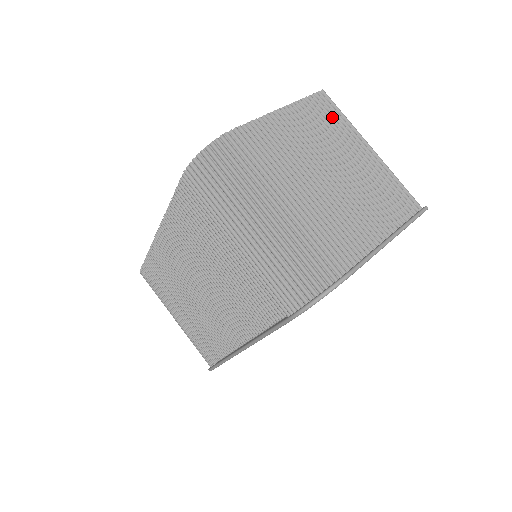
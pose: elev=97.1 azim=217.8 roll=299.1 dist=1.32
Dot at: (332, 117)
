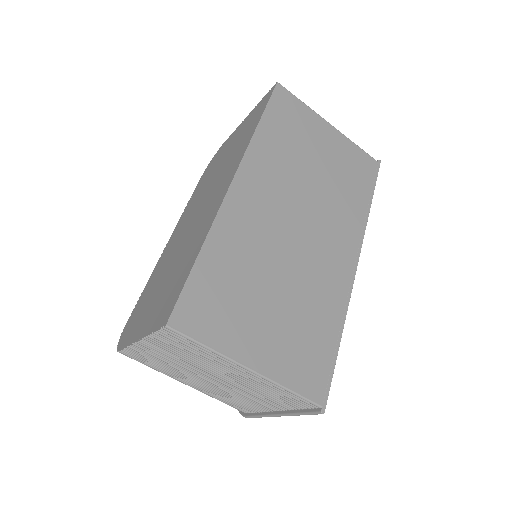
Dot at: (190, 348)
